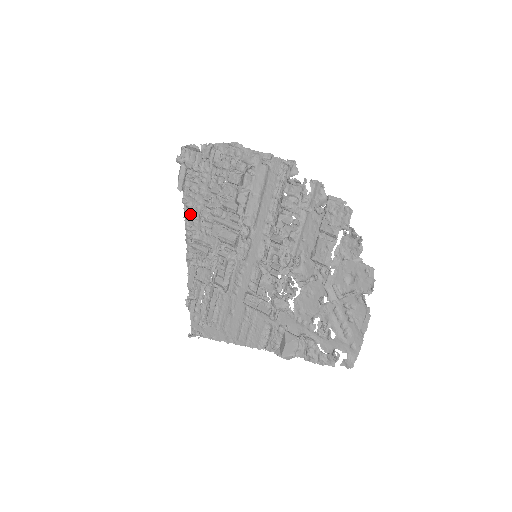
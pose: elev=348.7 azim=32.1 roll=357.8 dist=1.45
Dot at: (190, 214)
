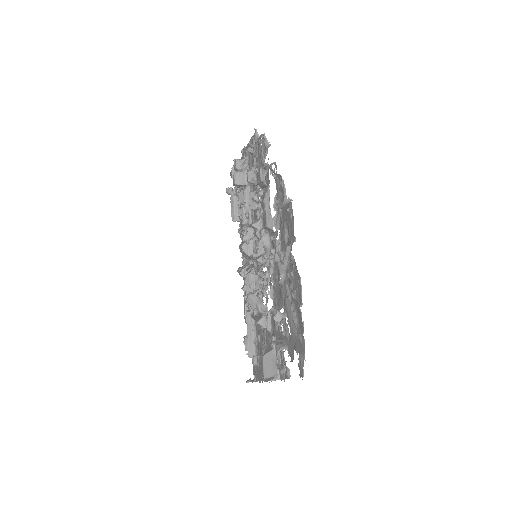
Dot at: occluded
